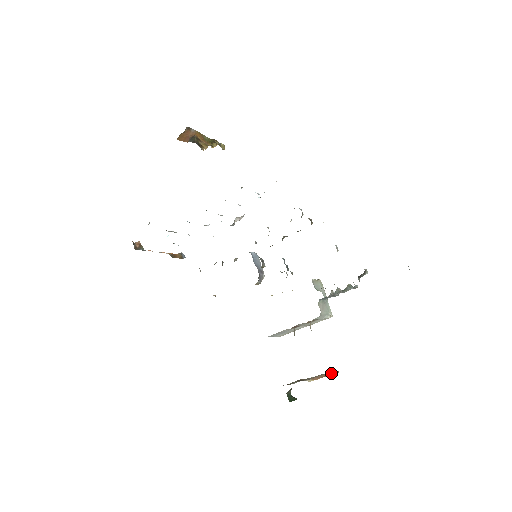
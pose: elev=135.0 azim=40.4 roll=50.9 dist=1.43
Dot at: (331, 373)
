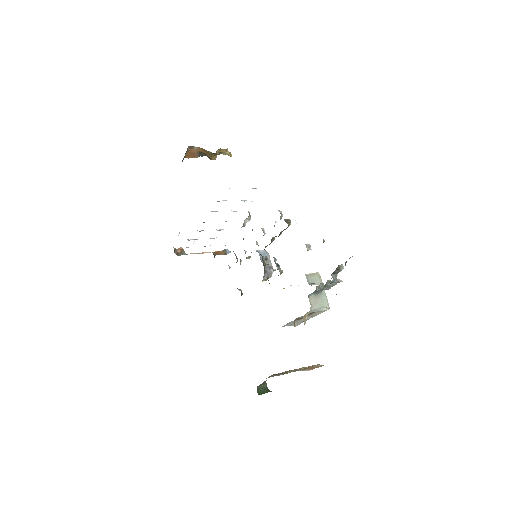
Dot at: (317, 366)
